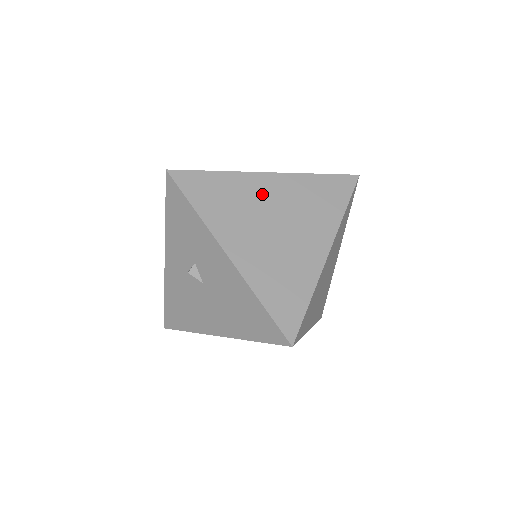
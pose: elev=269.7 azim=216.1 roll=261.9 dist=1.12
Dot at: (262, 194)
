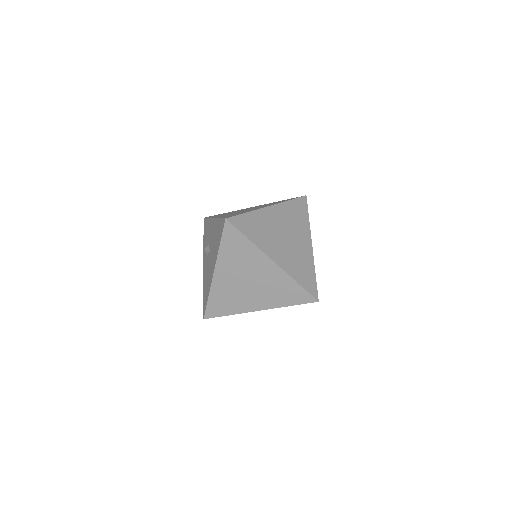
Dot at: occluded
